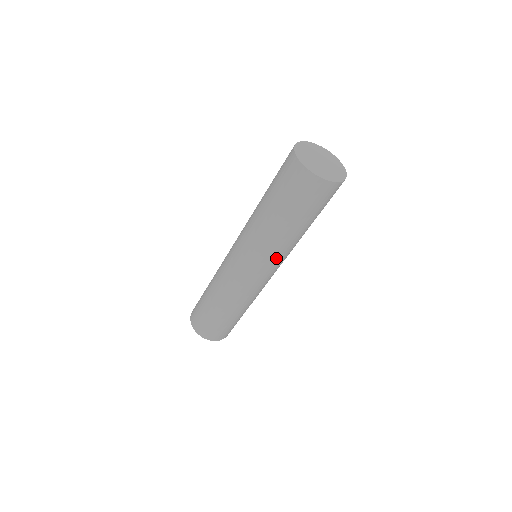
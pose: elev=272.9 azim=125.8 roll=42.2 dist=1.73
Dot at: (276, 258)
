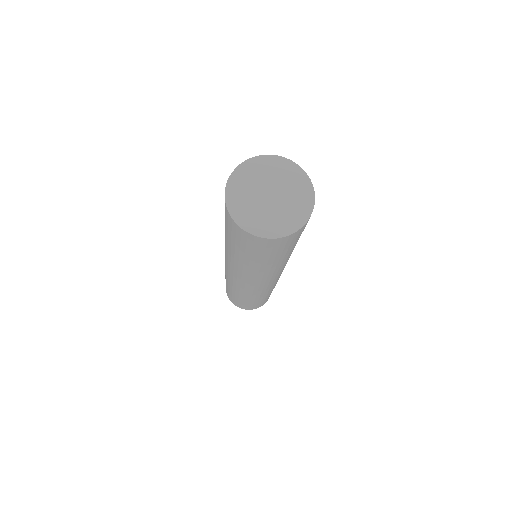
Dot at: (251, 277)
